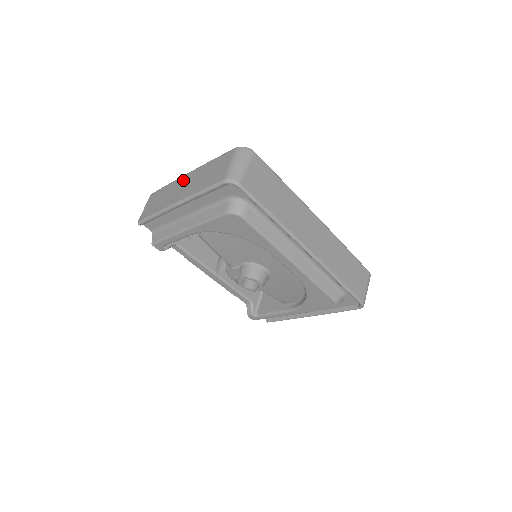
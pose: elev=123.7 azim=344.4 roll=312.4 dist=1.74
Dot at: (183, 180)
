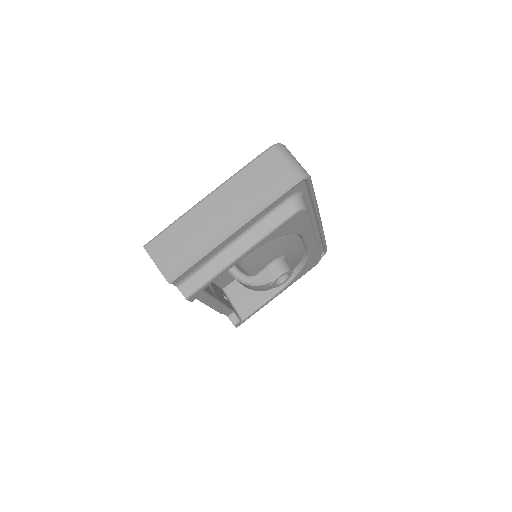
Dot at: (209, 206)
